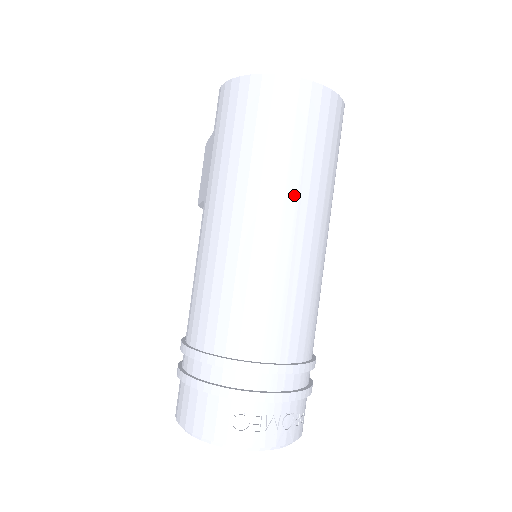
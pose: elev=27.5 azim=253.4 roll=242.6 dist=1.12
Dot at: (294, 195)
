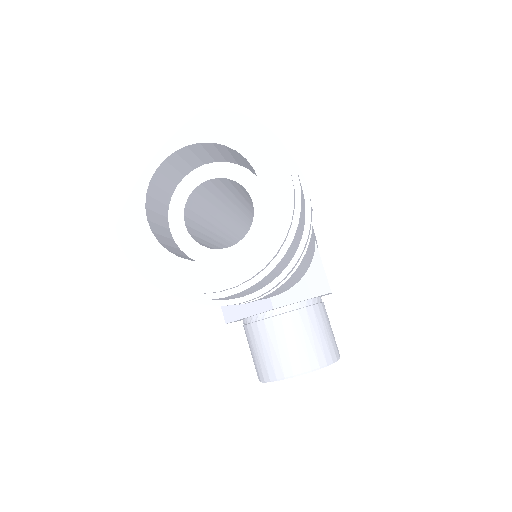
Dot at: occluded
